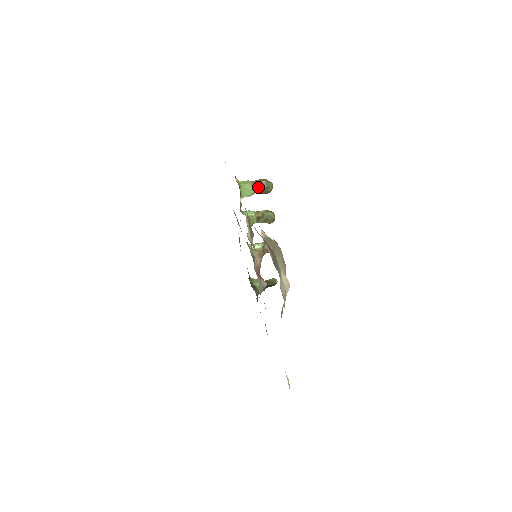
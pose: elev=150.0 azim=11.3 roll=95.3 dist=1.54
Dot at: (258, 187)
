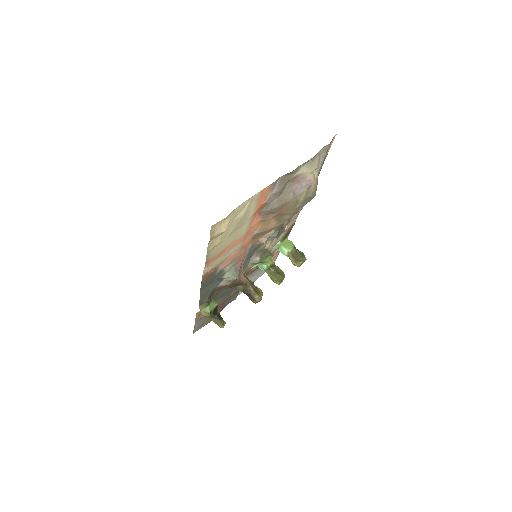
Dot at: (297, 250)
